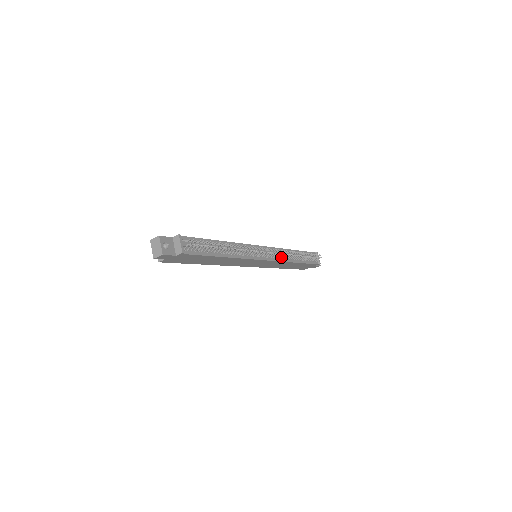
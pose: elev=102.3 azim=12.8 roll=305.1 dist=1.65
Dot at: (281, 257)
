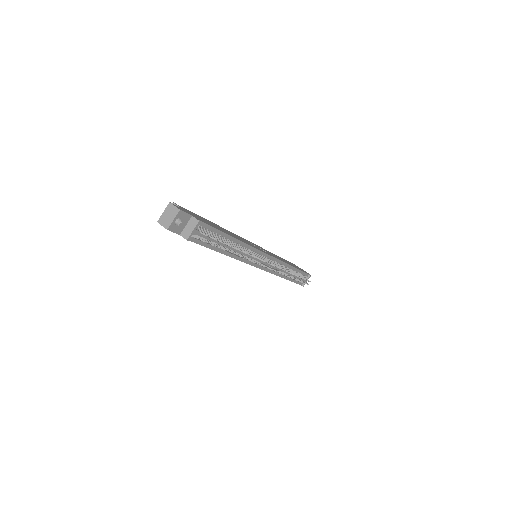
Dot at: occluded
